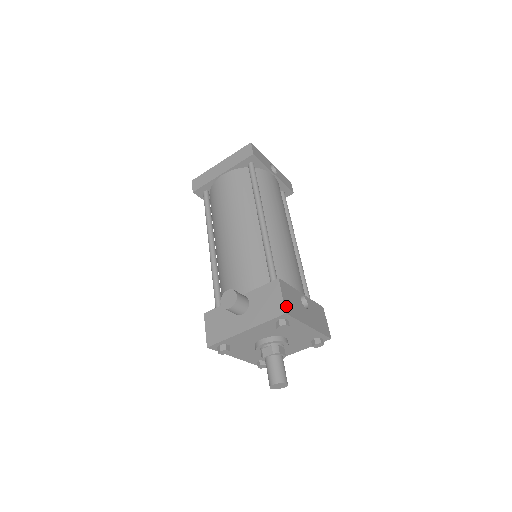
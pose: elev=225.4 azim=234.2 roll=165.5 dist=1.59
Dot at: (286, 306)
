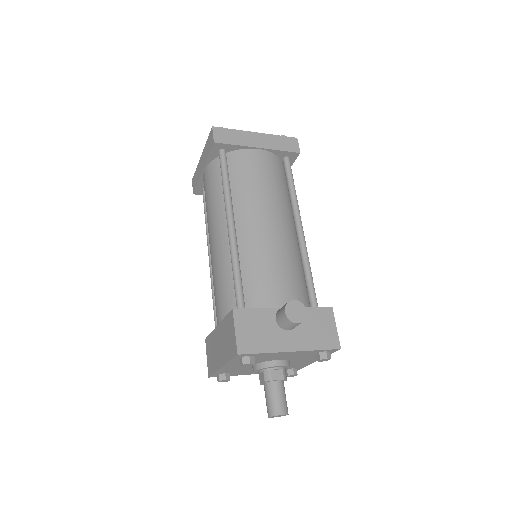
Dot at: (337, 340)
